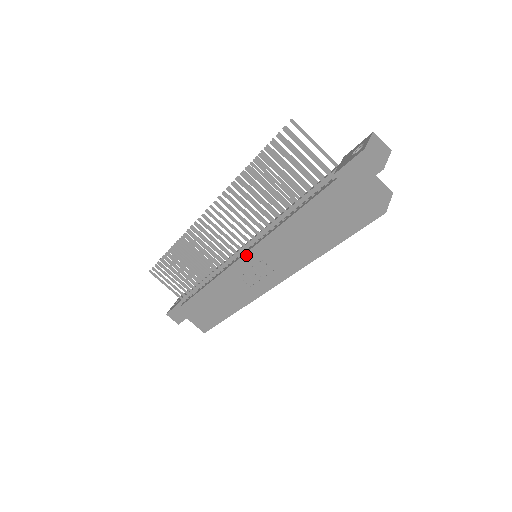
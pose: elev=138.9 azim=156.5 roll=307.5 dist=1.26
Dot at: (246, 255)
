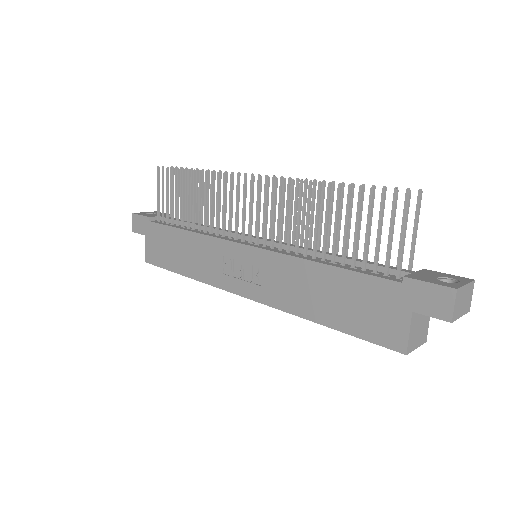
Dot at: (250, 248)
